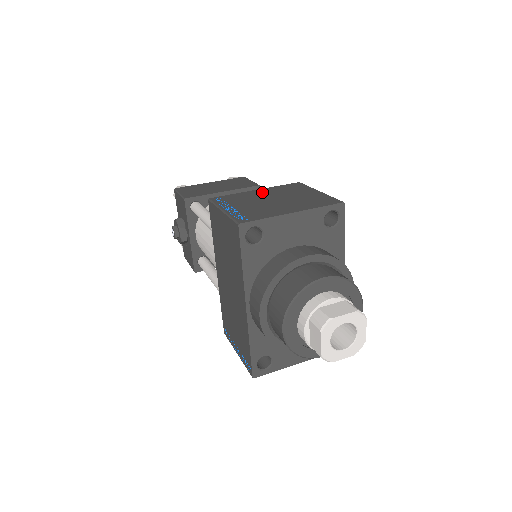
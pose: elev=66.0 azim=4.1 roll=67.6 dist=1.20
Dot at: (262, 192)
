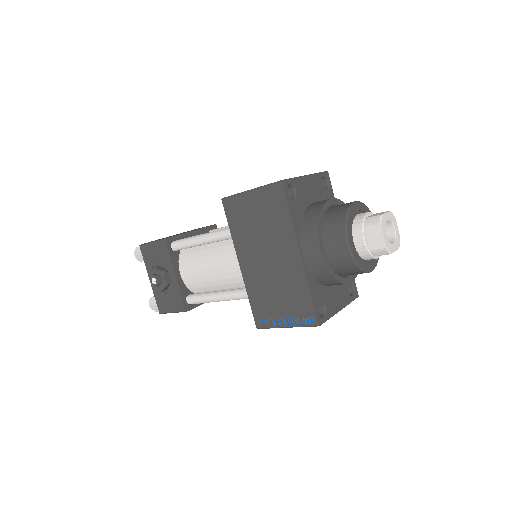
Dot at: occluded
